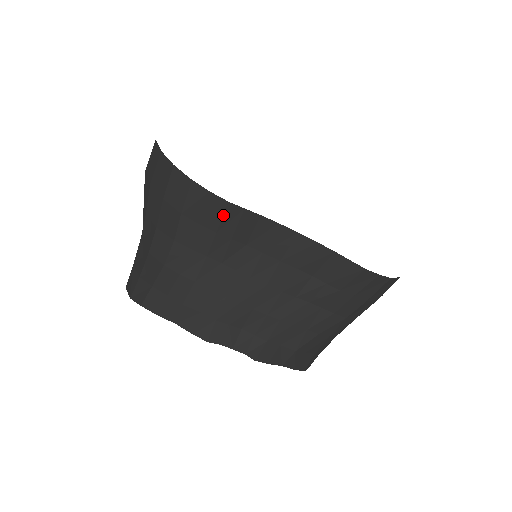
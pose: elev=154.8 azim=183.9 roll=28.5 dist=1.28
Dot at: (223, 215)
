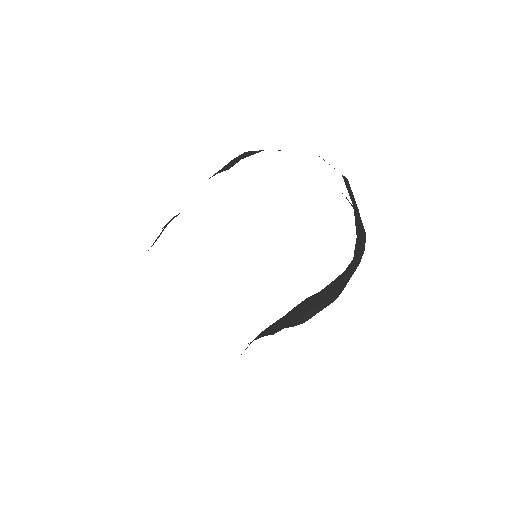
Dot at: occluded
